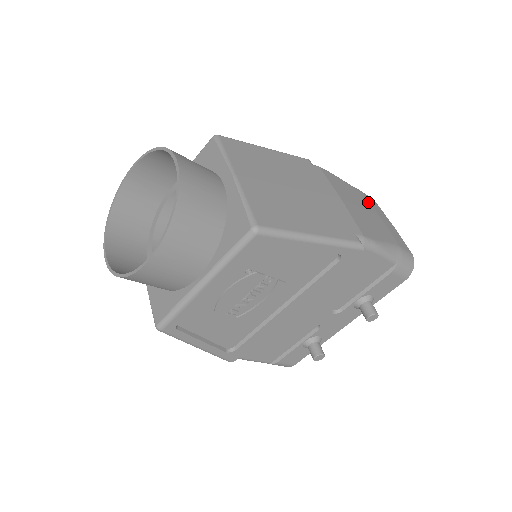
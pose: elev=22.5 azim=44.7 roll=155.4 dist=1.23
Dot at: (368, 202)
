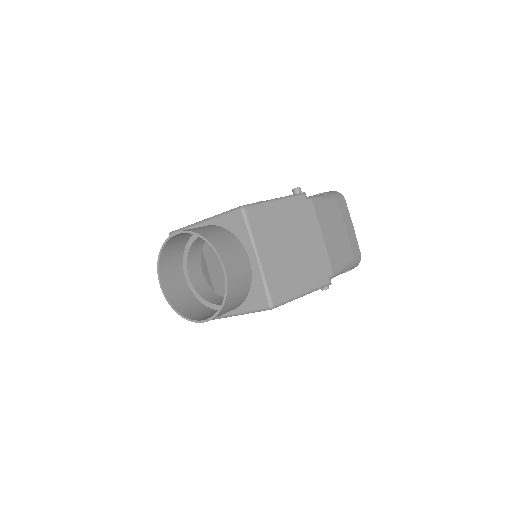
Dot at: (341, 214)
